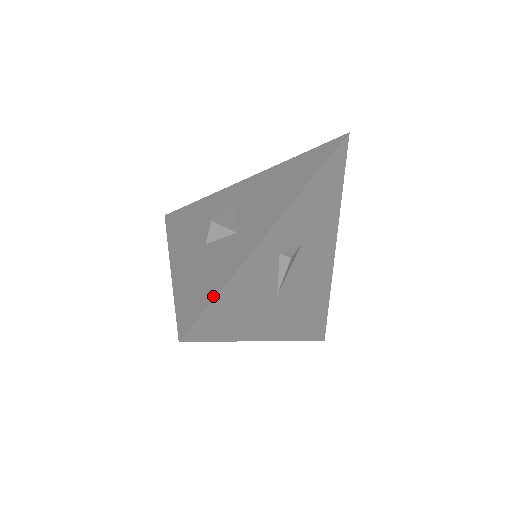
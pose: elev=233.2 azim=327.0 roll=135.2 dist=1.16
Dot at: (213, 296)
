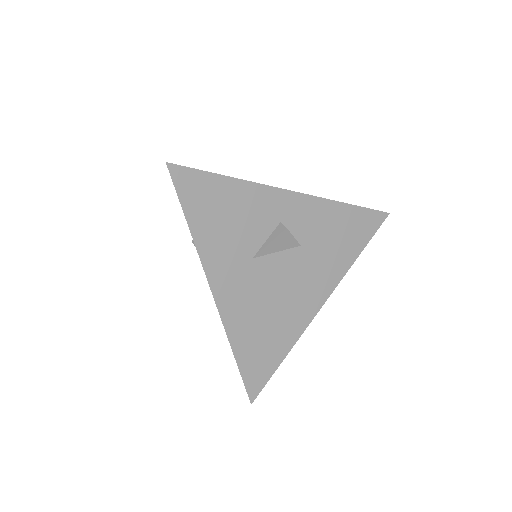
Dot at: (214, 174)
